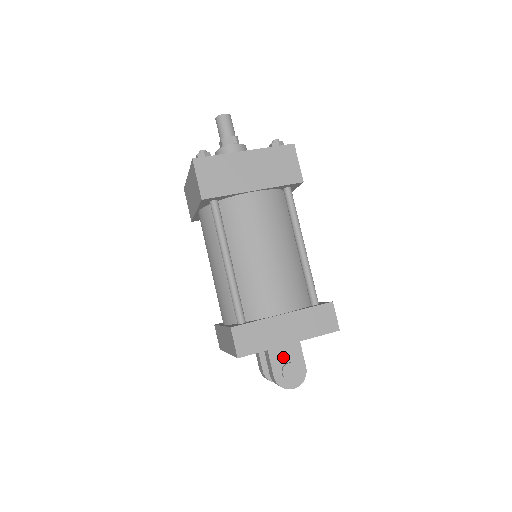
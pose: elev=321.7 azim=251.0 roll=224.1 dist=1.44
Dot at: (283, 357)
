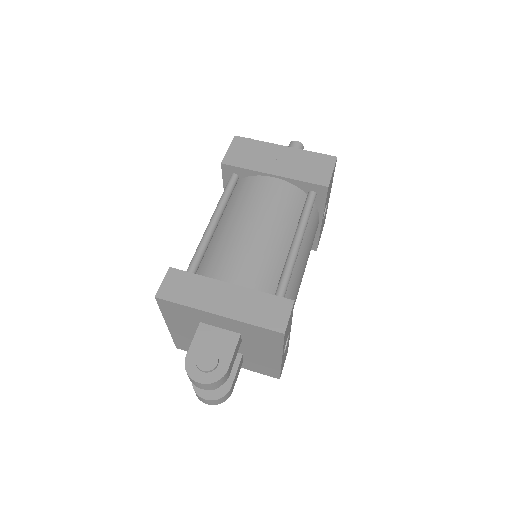
Dot at: (210, 342)
